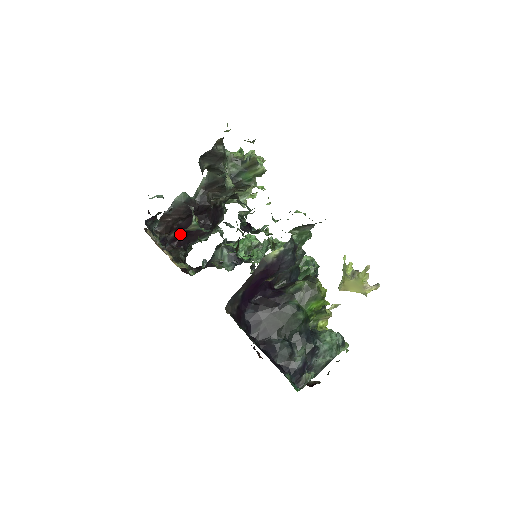
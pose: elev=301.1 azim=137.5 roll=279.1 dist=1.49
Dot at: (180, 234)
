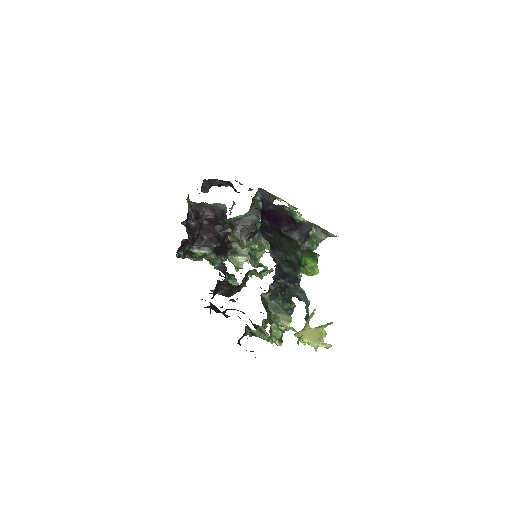
Dot at: (196, 230)
